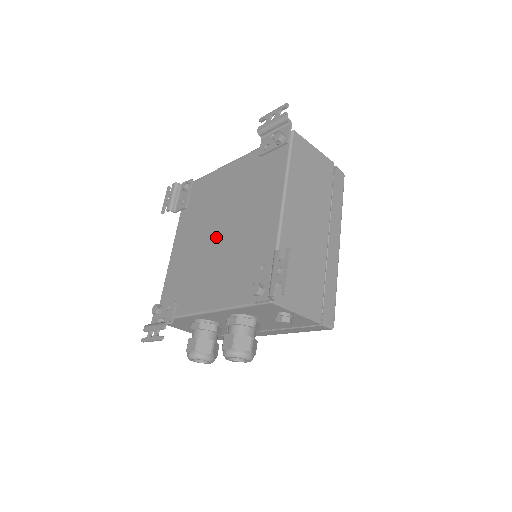
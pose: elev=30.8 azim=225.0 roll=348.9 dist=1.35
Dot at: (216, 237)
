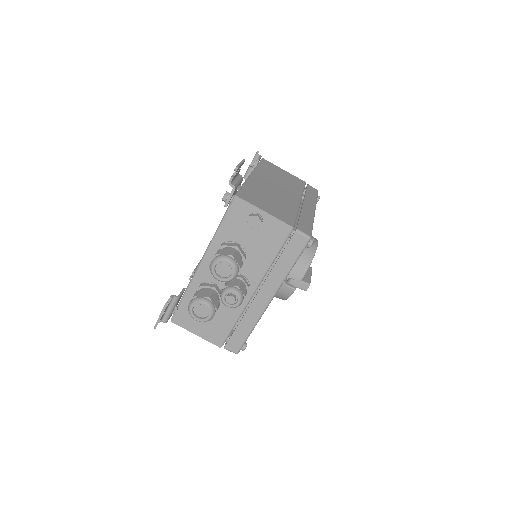
Dot at: occluded
